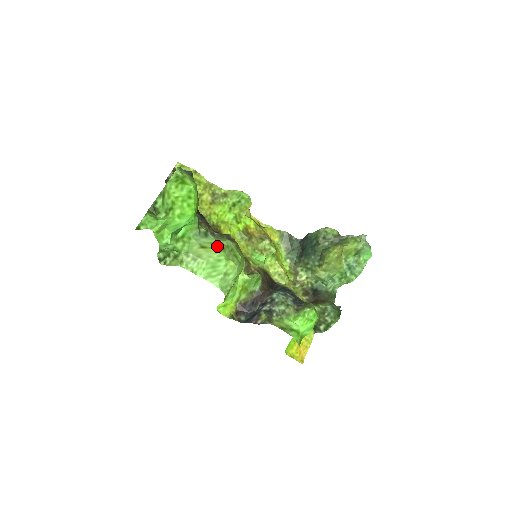
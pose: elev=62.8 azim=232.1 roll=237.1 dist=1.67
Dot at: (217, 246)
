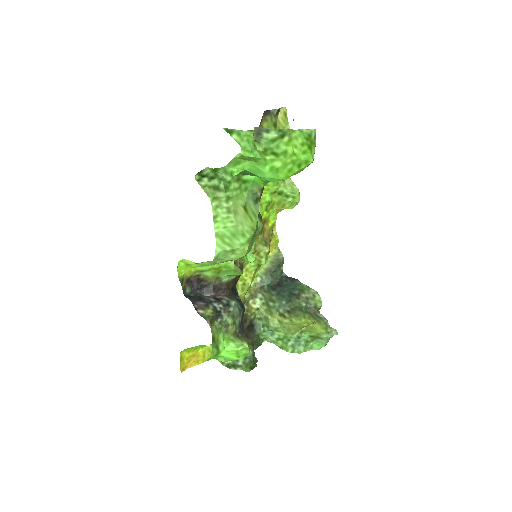
Dot at: (255, 221)
